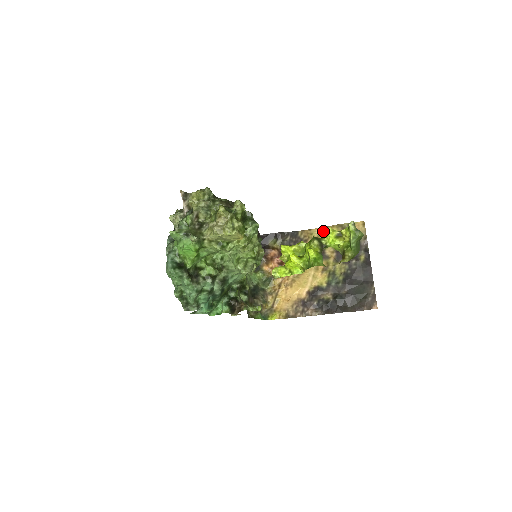
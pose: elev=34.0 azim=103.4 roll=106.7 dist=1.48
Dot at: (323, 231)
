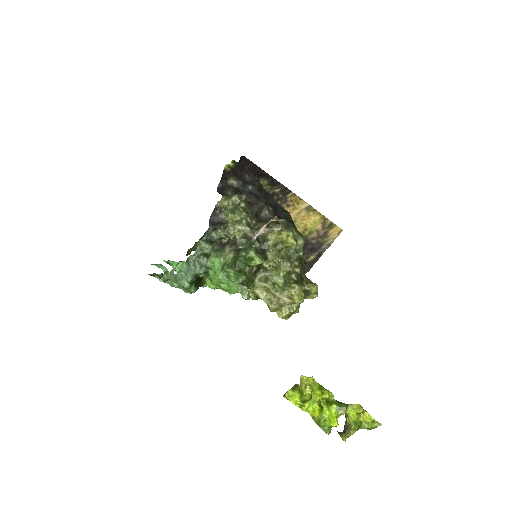
Dot at: (309, 211)
